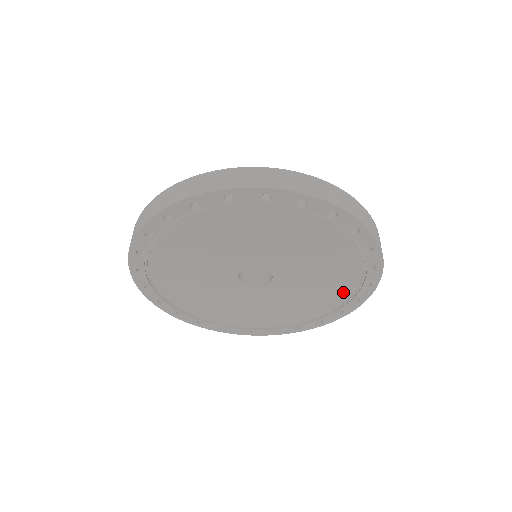
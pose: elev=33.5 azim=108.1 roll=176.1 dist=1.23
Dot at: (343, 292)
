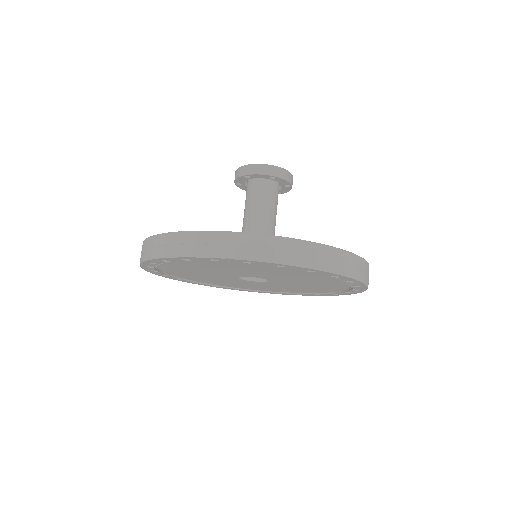
Dot at: (326, 290)
